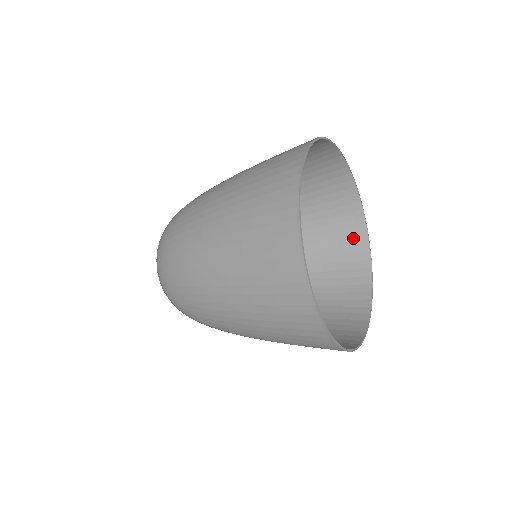
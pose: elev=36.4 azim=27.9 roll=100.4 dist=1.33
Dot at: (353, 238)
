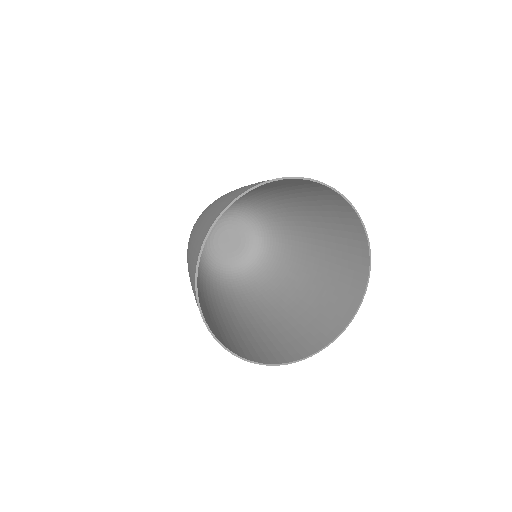
Dot at: (358, 249)
